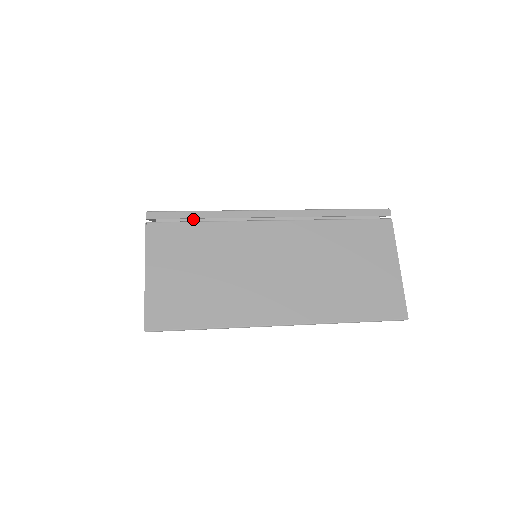
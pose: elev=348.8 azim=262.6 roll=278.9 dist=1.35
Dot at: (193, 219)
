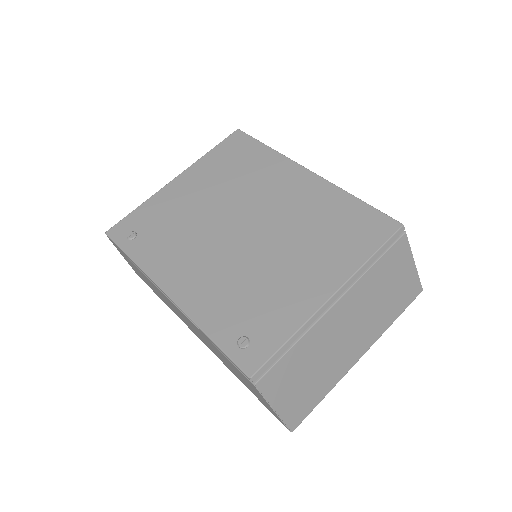
Dot at: occluded
